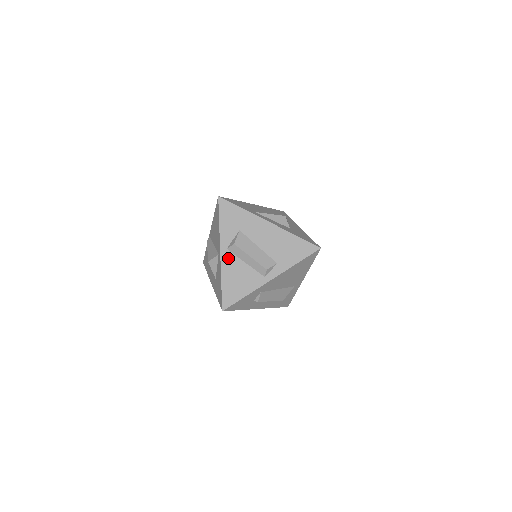
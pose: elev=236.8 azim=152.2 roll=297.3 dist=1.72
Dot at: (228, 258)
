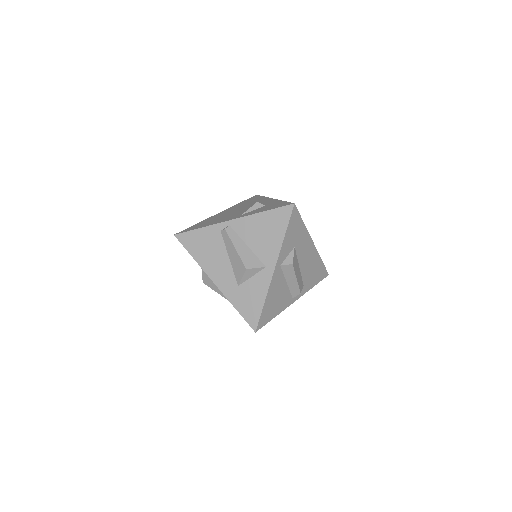
Dot at: (278, 276)
